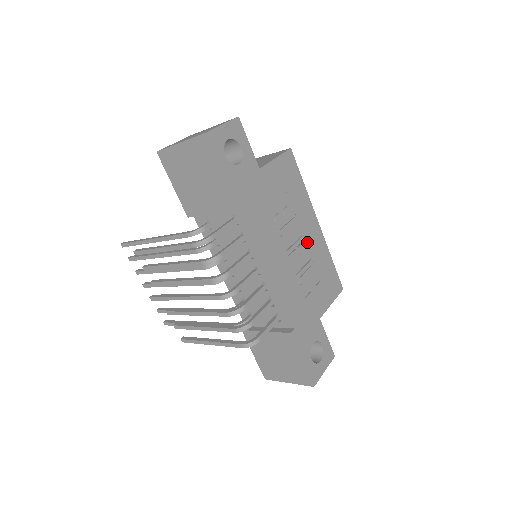
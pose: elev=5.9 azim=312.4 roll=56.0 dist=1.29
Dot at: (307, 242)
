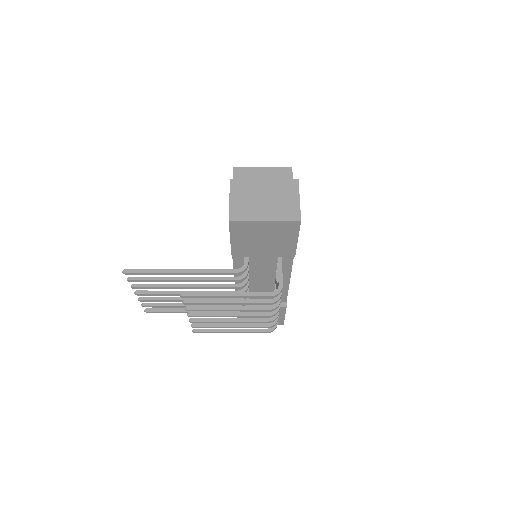
Dot at: occluded
